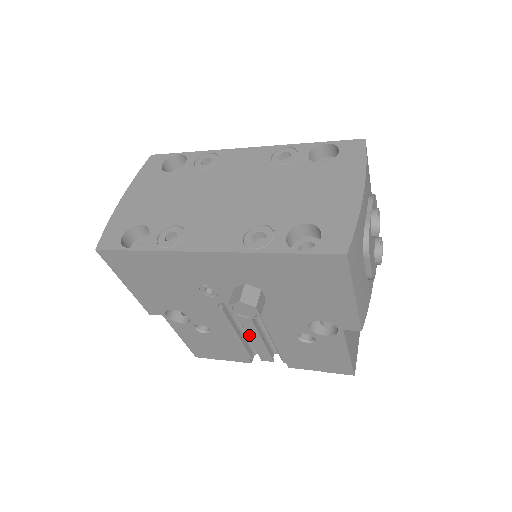
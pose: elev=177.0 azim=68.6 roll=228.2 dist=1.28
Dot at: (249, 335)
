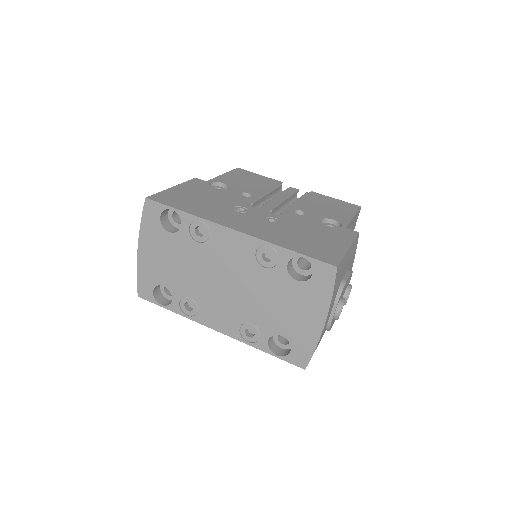
Dot at: occluded
